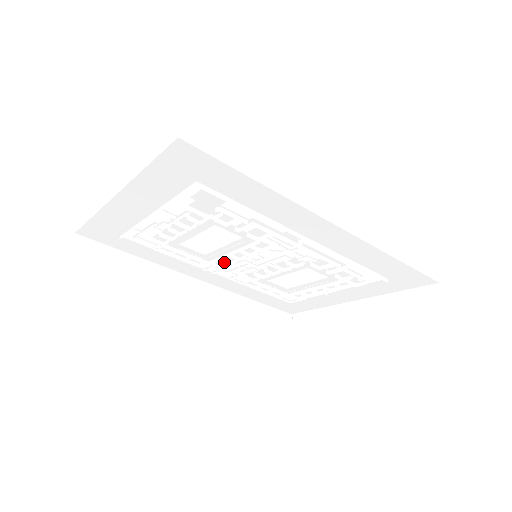
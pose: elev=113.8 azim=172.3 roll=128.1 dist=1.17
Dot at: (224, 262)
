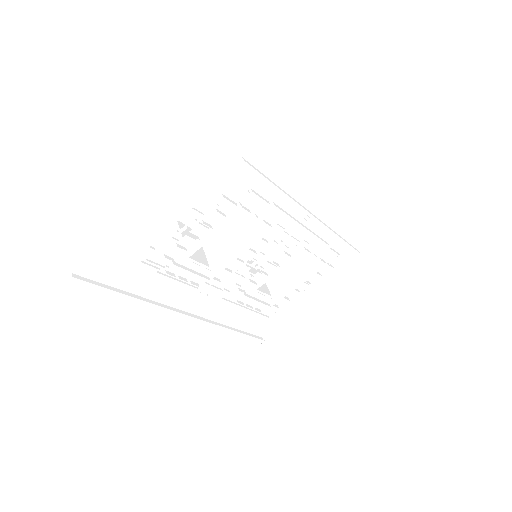
Dot at: (228, 270)
